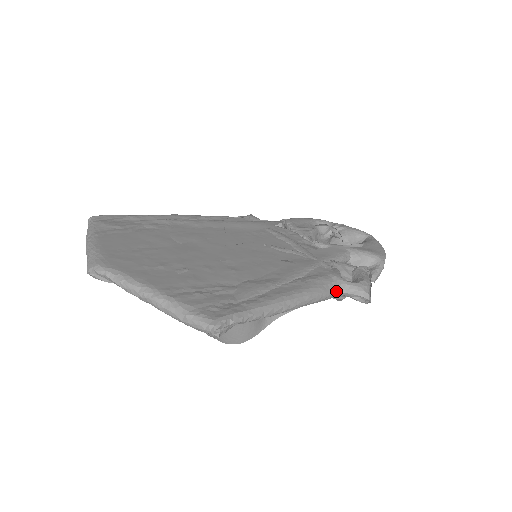
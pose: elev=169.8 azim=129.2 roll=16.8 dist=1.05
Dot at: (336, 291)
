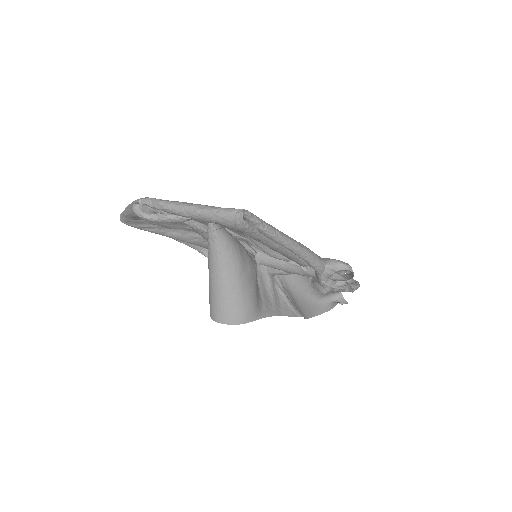
Dot at: (326, 264)
